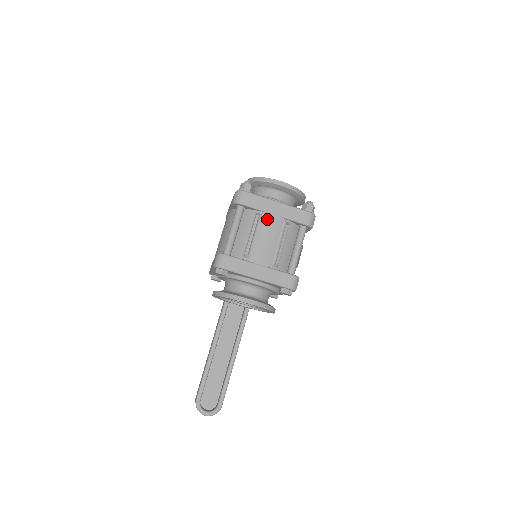
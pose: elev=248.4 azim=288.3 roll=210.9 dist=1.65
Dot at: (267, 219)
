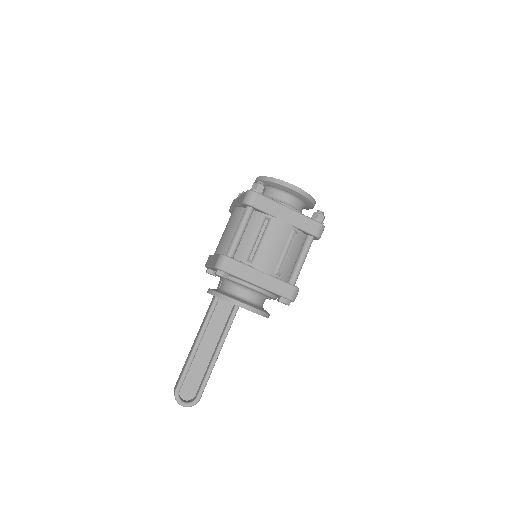
Dot at: (276, 225)
